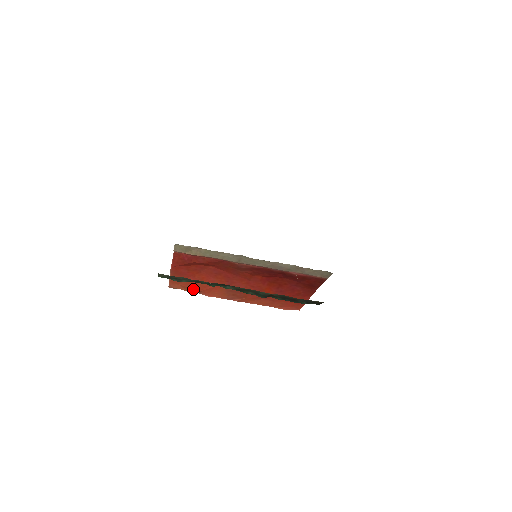
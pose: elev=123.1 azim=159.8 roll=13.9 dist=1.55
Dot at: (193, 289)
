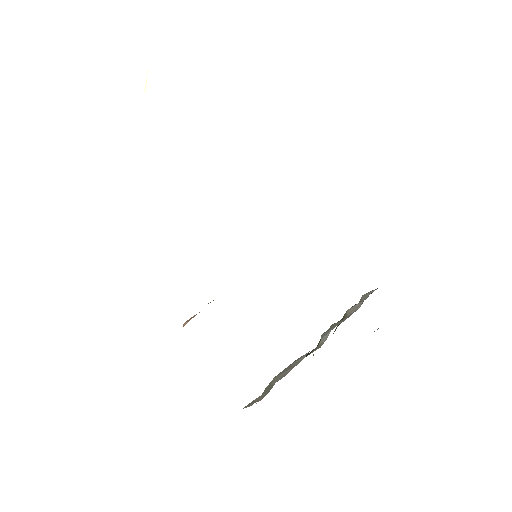
Dot at: occluded
